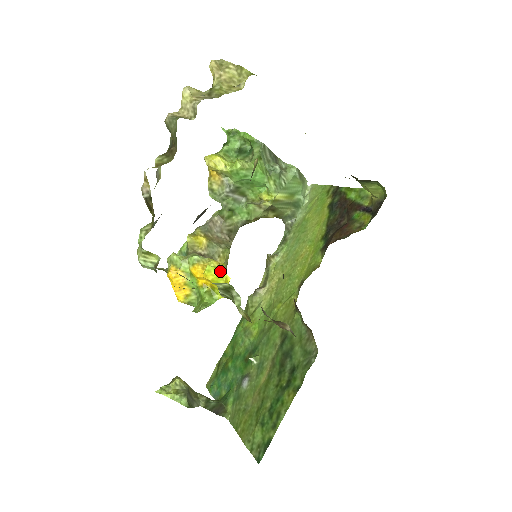
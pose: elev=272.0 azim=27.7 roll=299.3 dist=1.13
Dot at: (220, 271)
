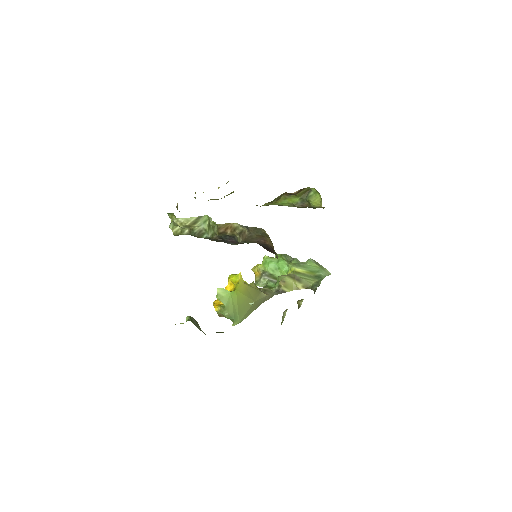
Dot at: (237, 274)
